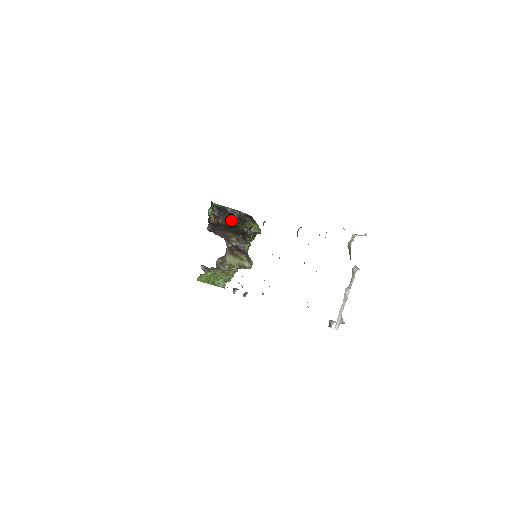
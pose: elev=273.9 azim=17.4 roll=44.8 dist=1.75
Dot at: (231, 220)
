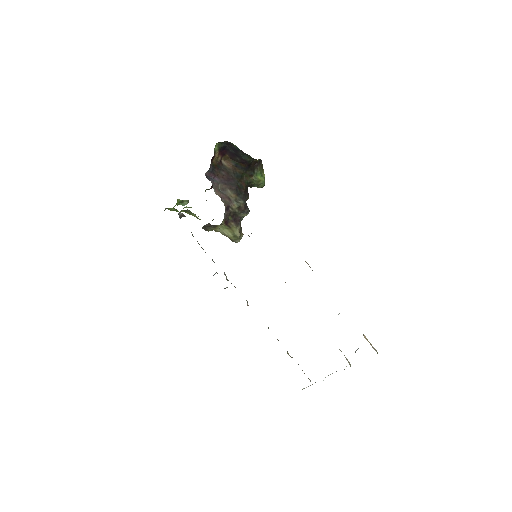
Dot at: (238, 165)
